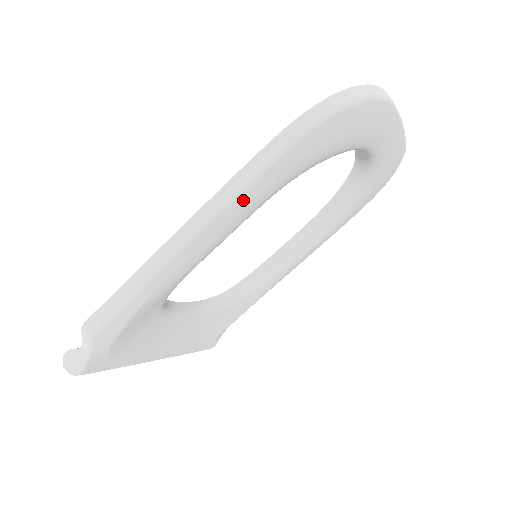
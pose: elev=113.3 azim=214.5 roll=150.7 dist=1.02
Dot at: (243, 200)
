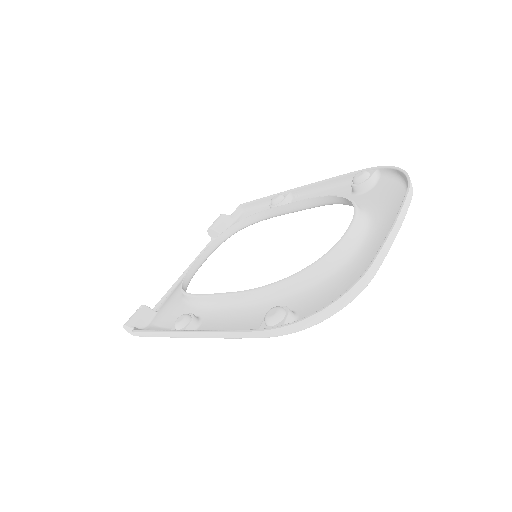
Dot at: occluded
